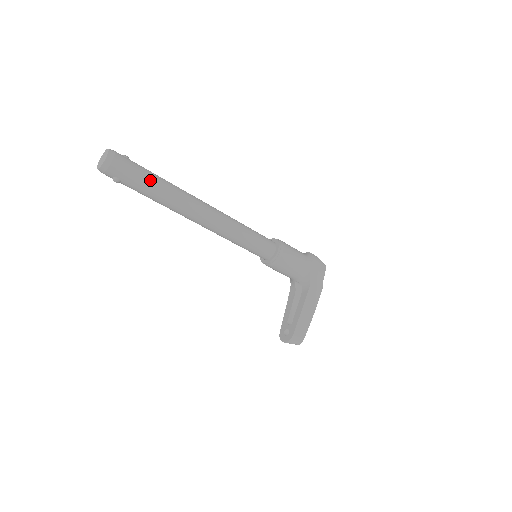
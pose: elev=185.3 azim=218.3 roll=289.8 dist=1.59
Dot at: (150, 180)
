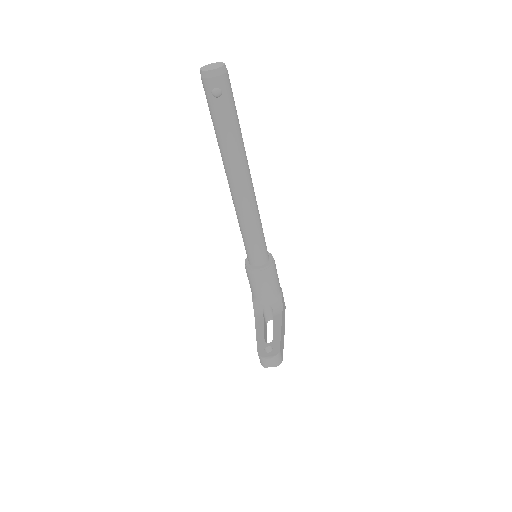
Dot at: (237, 115)
